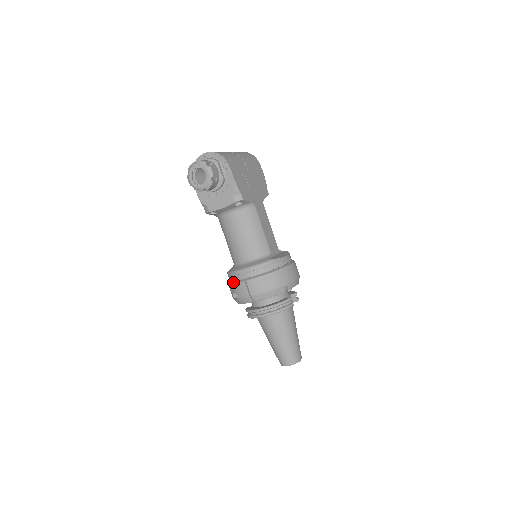
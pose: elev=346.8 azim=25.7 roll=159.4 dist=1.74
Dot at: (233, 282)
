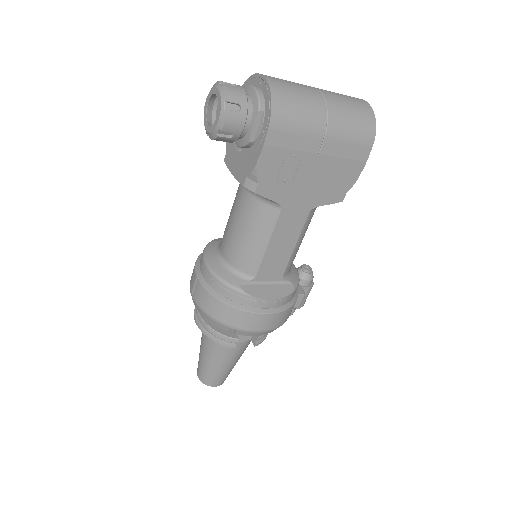
Dot at: (198, 260)
